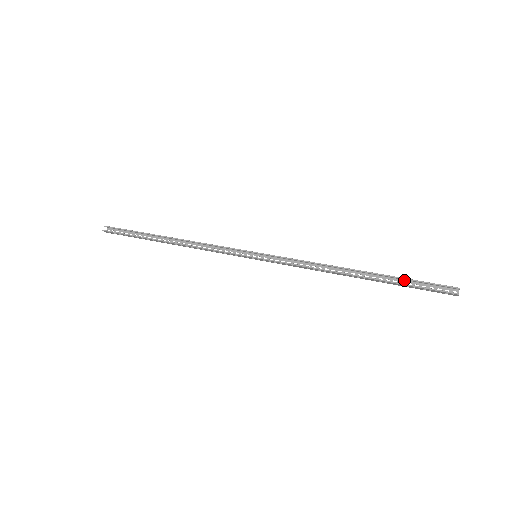
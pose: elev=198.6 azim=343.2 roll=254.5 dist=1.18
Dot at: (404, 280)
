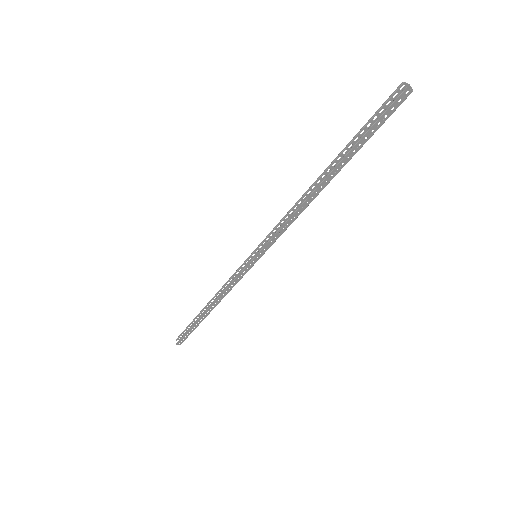
Dot at: occluded
